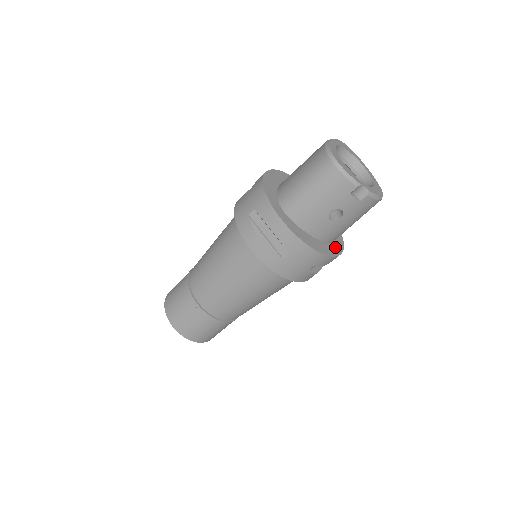
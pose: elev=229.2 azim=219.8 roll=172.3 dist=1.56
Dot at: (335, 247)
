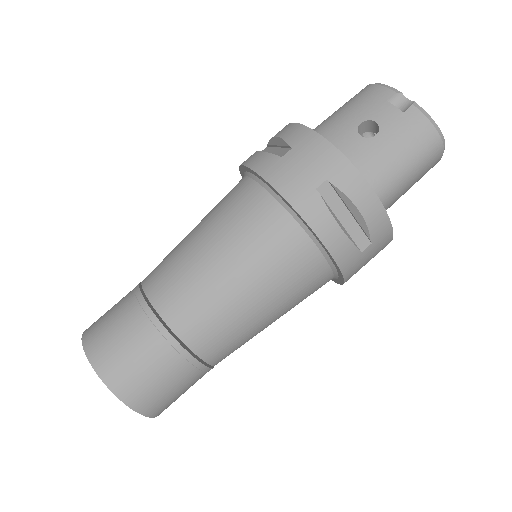
Dot at: occluded
